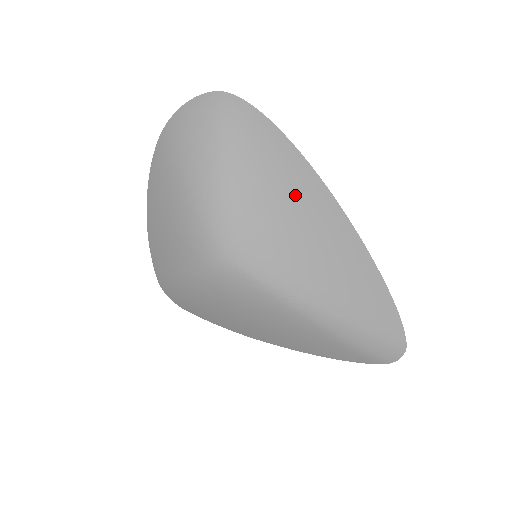
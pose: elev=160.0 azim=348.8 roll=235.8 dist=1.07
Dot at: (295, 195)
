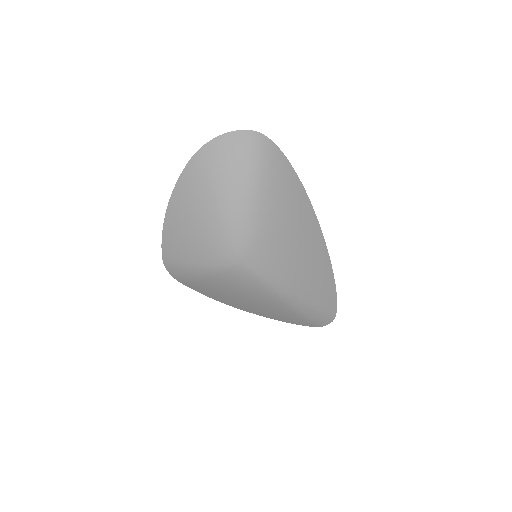
Dot at: (296, 219)
